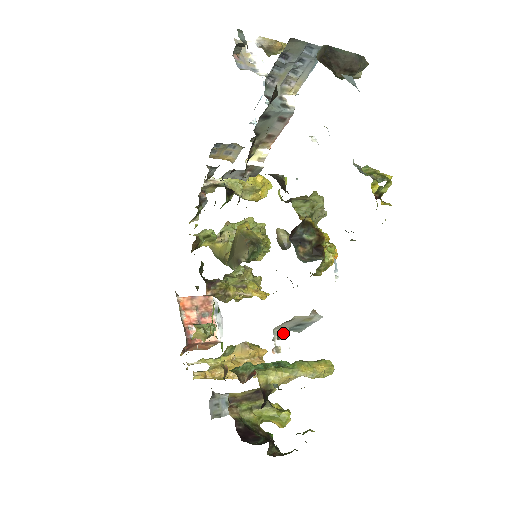
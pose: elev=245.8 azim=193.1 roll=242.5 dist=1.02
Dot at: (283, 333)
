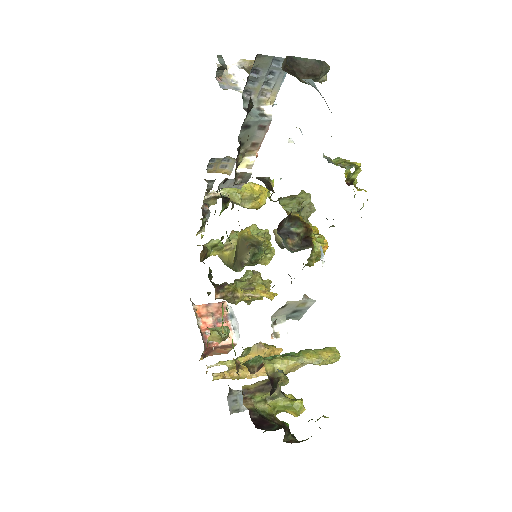
Dot at: (281, 320)
